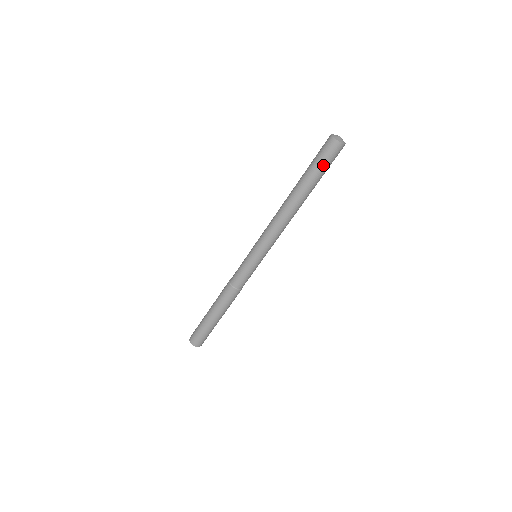
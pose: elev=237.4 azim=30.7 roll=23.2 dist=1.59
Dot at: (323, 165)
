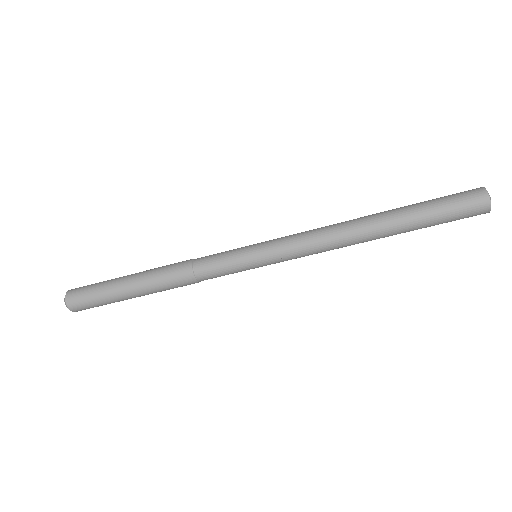
Dot at: (445, 211)
